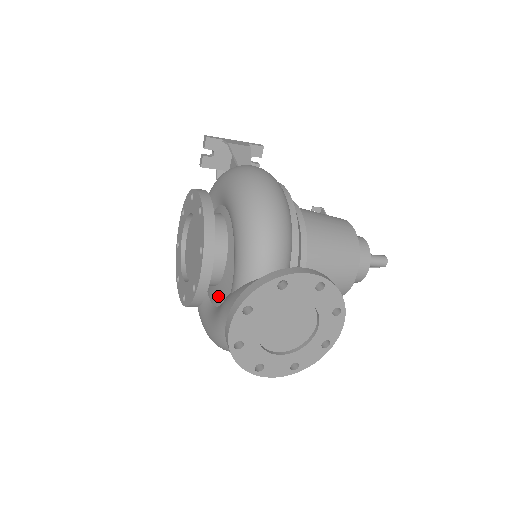
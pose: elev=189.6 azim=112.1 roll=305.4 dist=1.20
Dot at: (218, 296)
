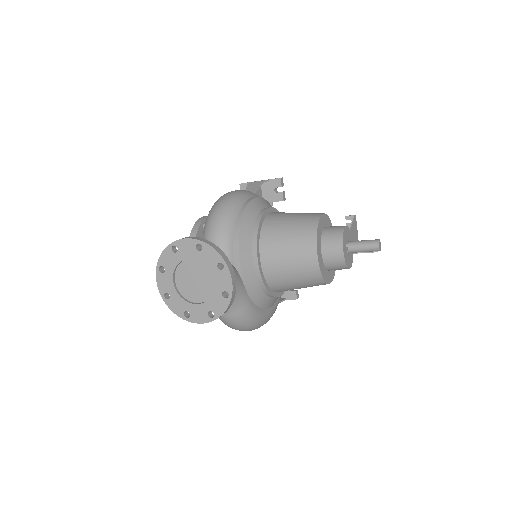
Dot at: occluded
